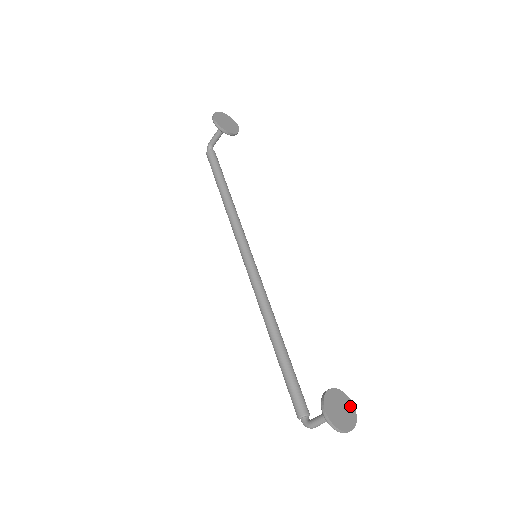
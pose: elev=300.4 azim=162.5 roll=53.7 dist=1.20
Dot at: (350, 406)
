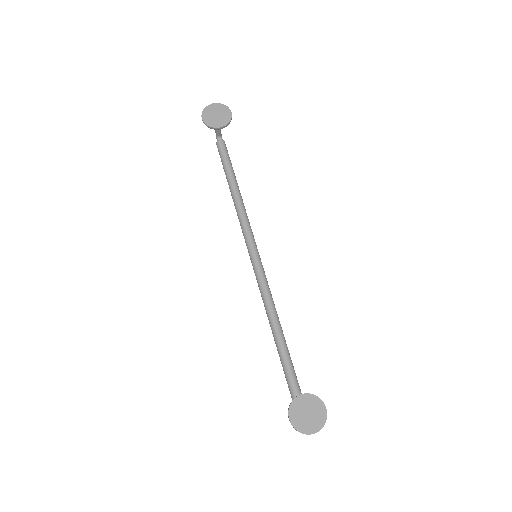
Dot at: (321, 408)
